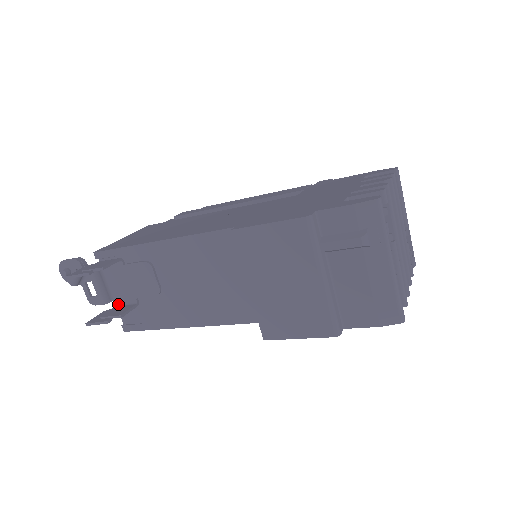
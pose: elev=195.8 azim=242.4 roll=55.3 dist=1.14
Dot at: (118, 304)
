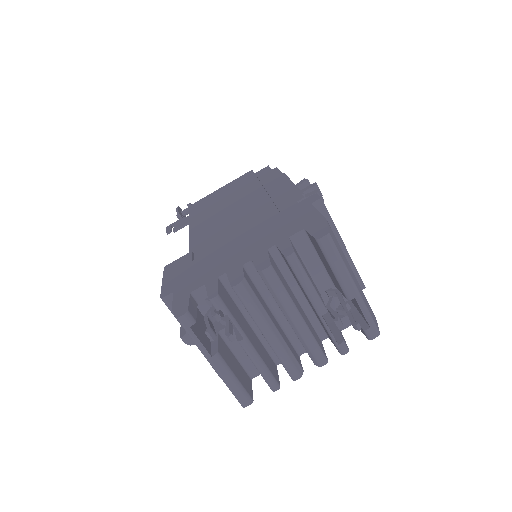
Dot at: occluded
